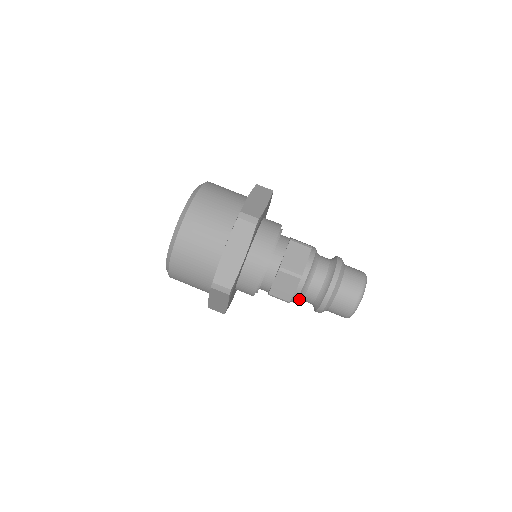
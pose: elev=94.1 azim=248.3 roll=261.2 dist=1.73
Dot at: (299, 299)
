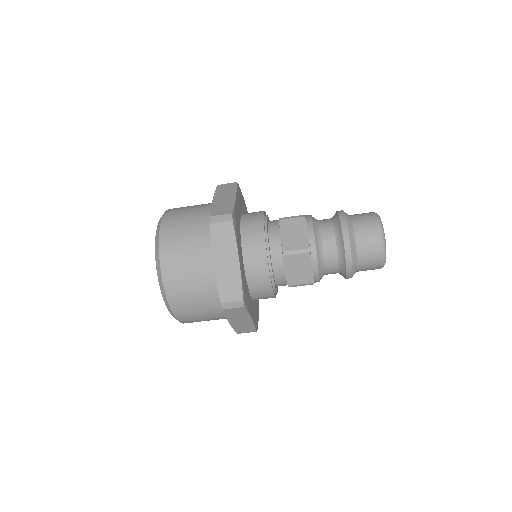
Dot at: occluded
